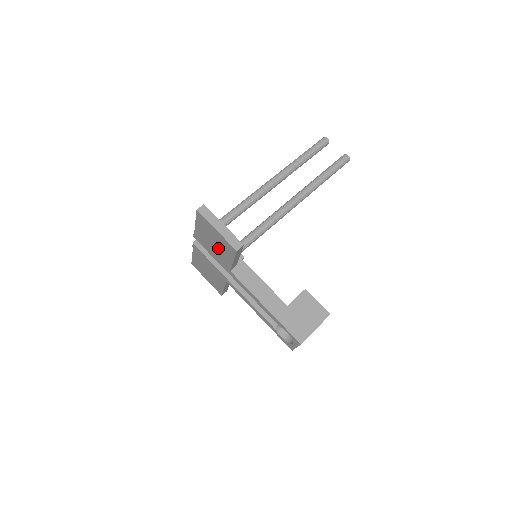
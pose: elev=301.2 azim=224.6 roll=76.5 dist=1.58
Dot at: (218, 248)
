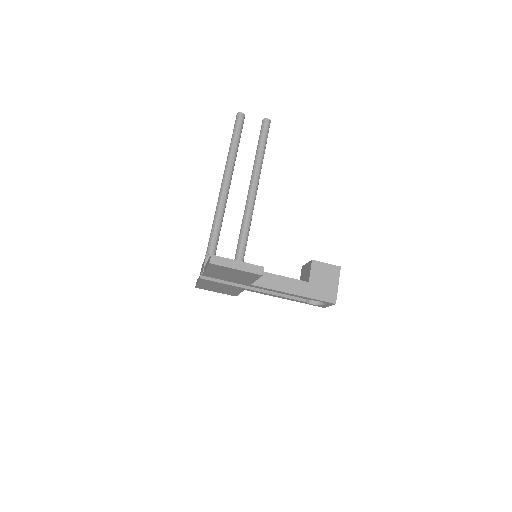
Dot at: (236, 277)
